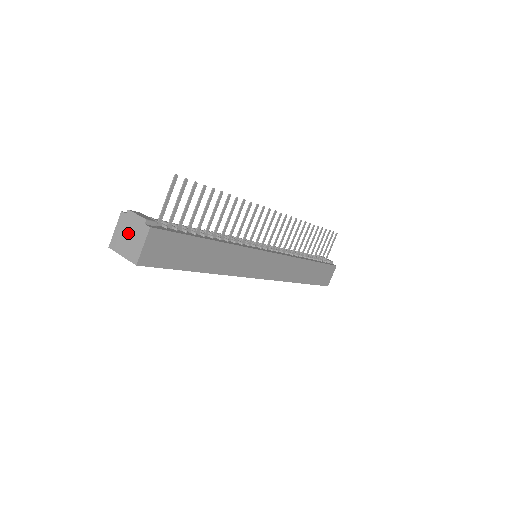
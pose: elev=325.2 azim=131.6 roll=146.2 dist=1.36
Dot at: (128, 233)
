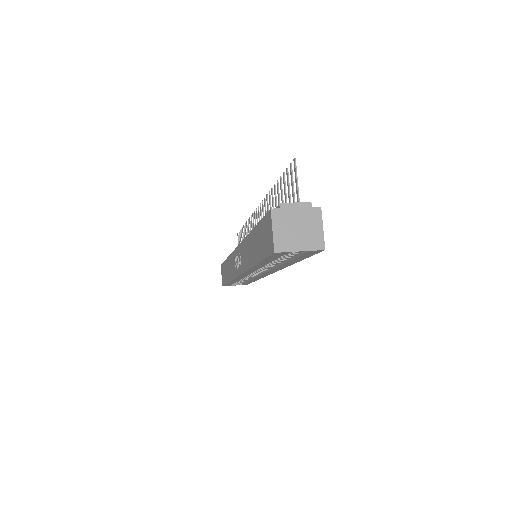
Dot at: (295, 225)
